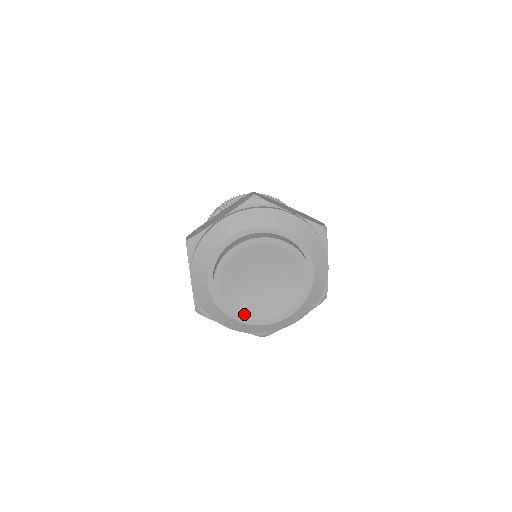
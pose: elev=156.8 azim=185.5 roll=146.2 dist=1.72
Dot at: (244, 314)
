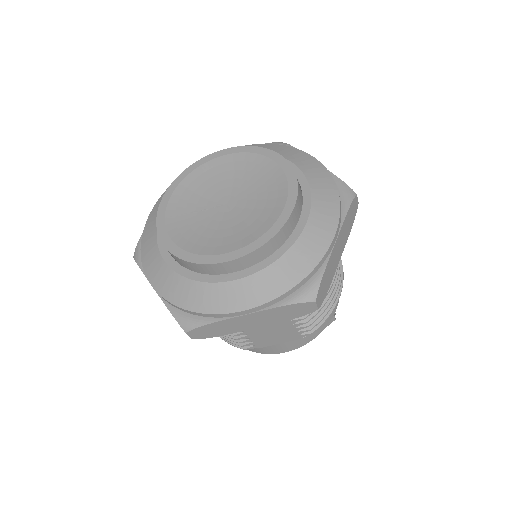
Dot at: (176, 237)
